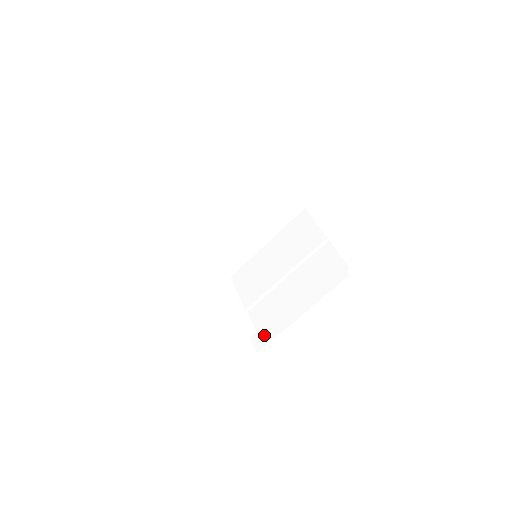
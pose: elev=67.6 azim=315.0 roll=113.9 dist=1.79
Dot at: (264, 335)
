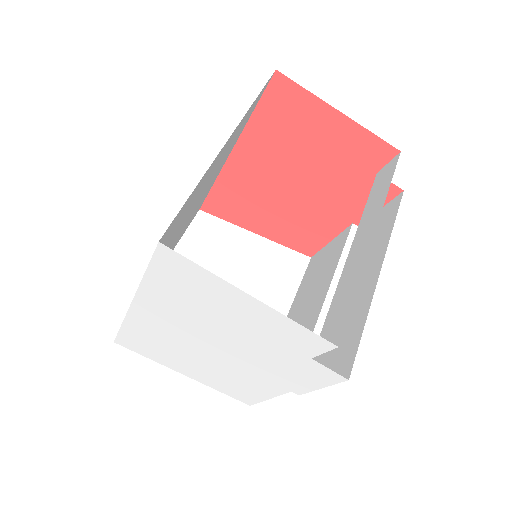
Dot at: (334, 319)
